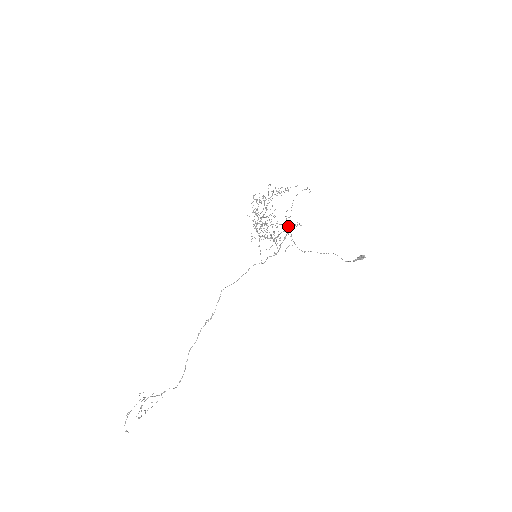
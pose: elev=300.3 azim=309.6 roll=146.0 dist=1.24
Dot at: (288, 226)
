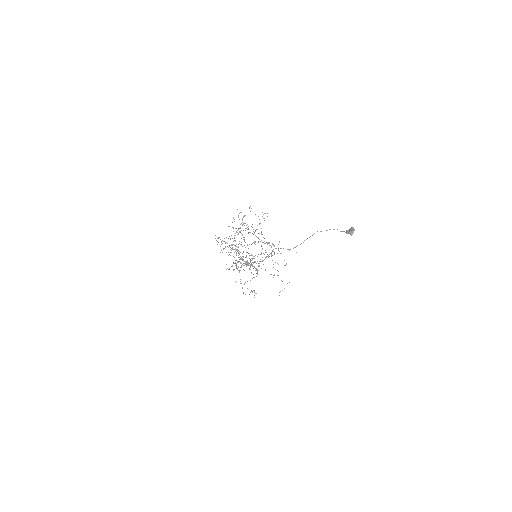
Dot at: (271, 253)
